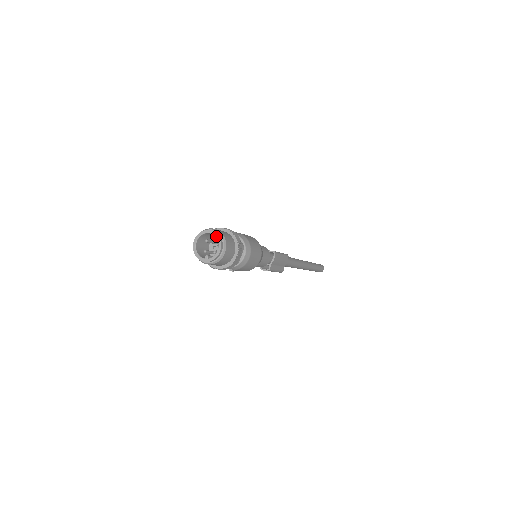
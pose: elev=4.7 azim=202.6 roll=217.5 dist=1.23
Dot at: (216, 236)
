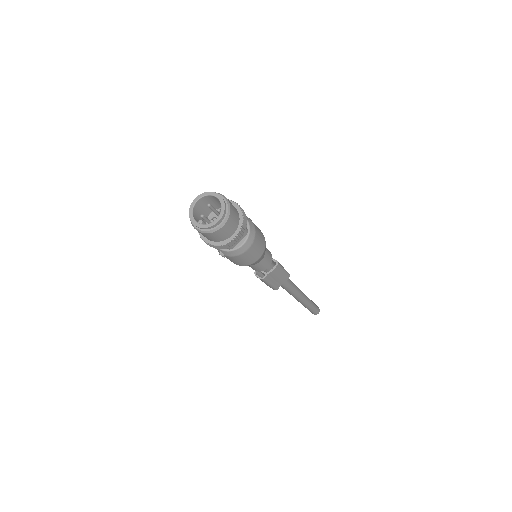
Dot at: (222, 203)
